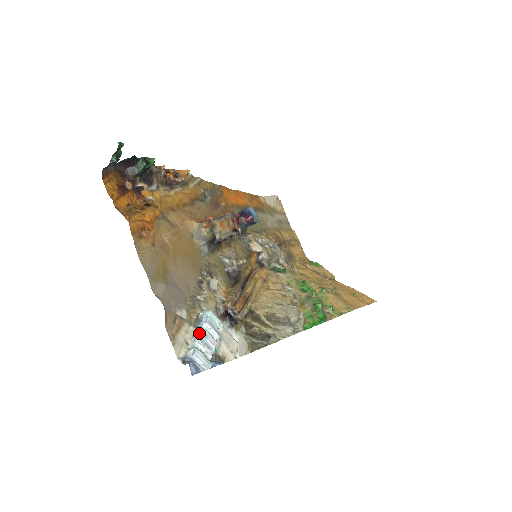
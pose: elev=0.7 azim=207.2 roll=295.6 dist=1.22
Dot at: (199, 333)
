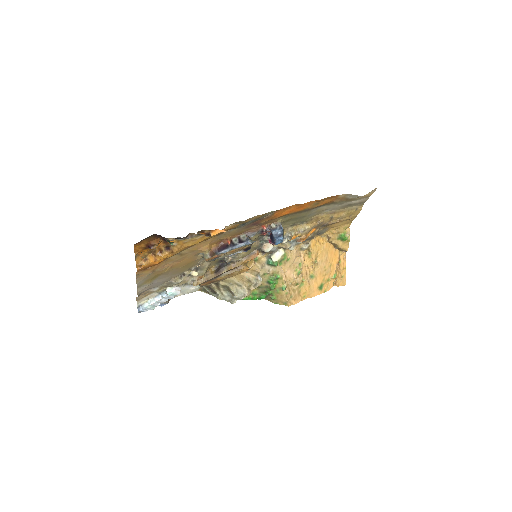
Dot at: (156, 300)
